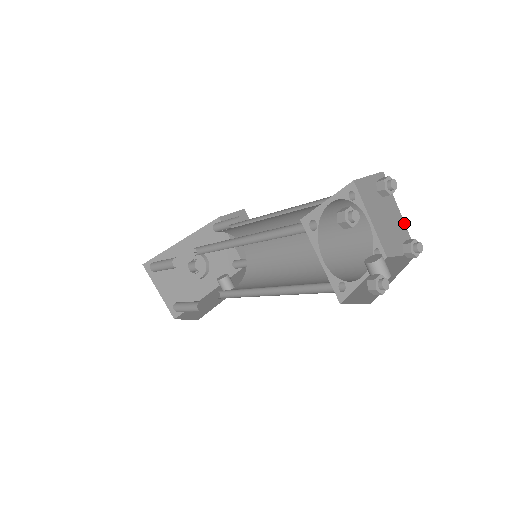
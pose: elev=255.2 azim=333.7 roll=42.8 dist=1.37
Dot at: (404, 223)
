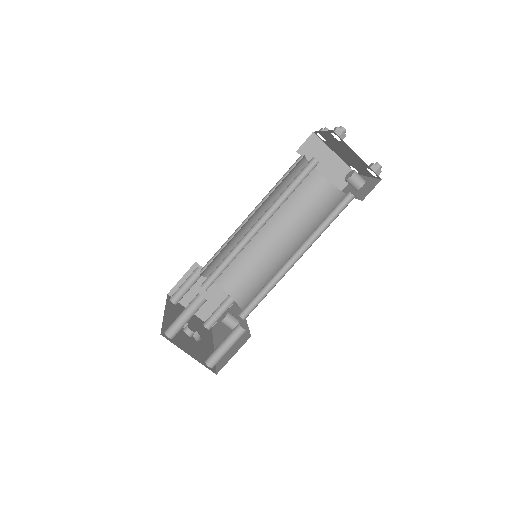
Dot at: (340, 159)
